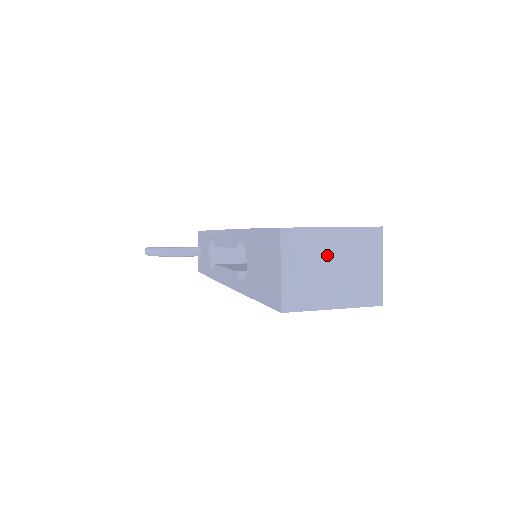
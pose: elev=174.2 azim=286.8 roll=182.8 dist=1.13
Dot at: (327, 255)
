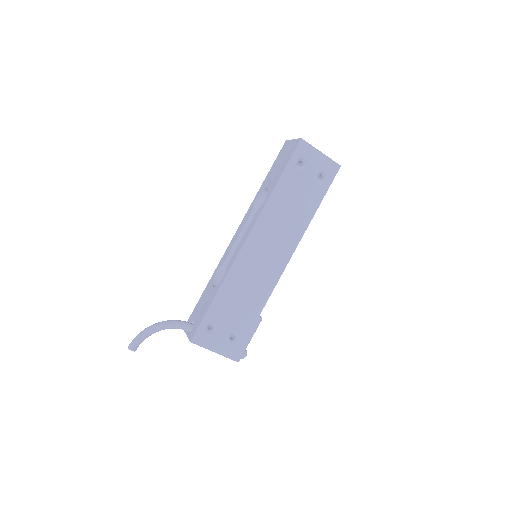
Dot at: occluded
